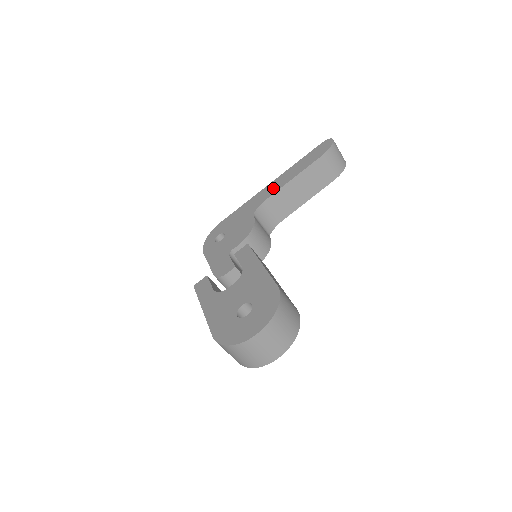
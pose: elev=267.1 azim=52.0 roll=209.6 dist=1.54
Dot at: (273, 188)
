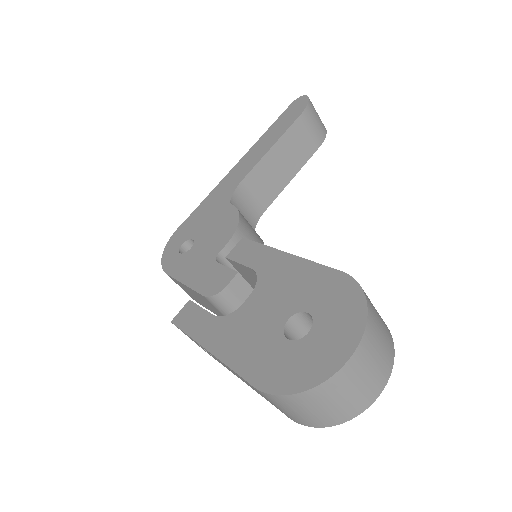
Dot at: (245, 166)
